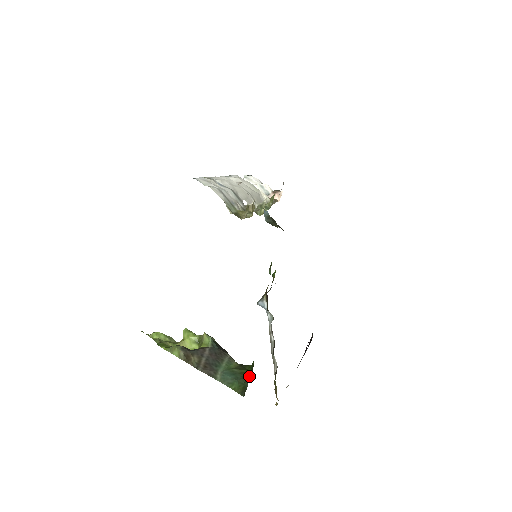
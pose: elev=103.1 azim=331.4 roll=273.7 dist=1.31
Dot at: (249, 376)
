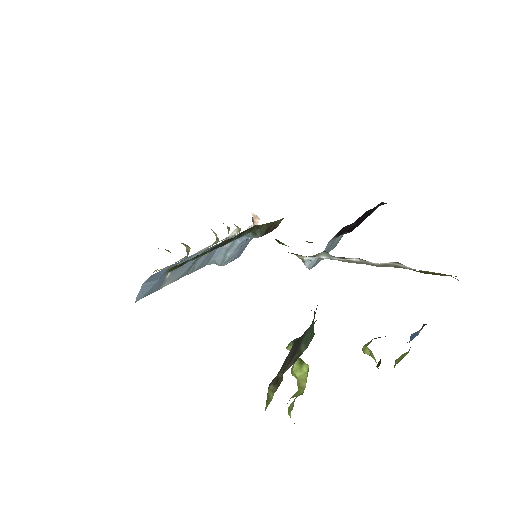
Dot at: occluded
